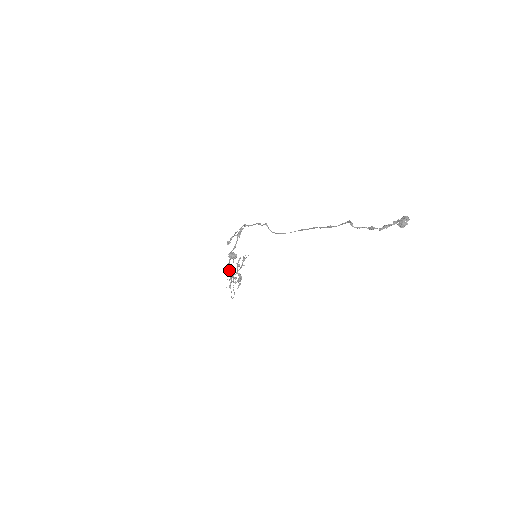
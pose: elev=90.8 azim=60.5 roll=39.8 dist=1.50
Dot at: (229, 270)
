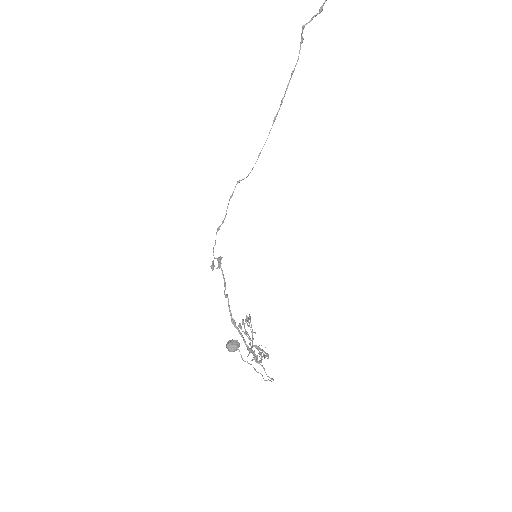
Dot at: (238, 325)
